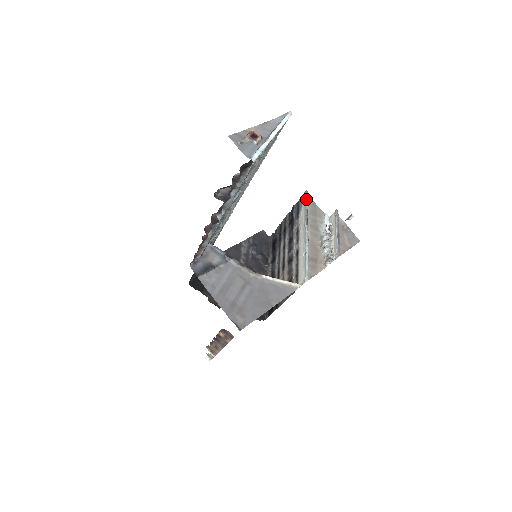
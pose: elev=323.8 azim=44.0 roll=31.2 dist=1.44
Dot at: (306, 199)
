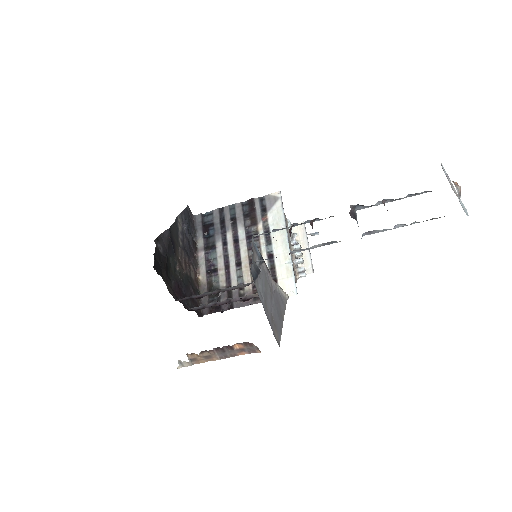
Dot at: occluded
